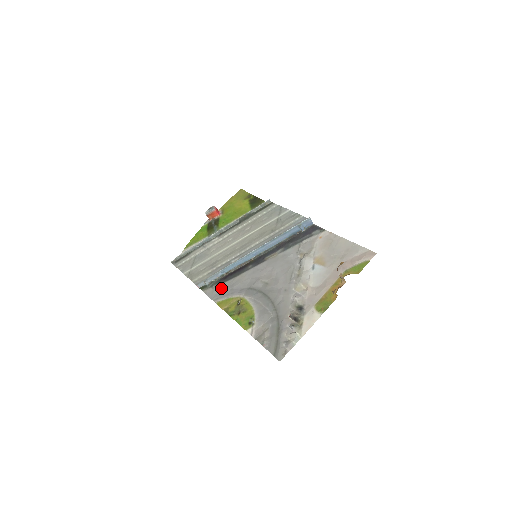
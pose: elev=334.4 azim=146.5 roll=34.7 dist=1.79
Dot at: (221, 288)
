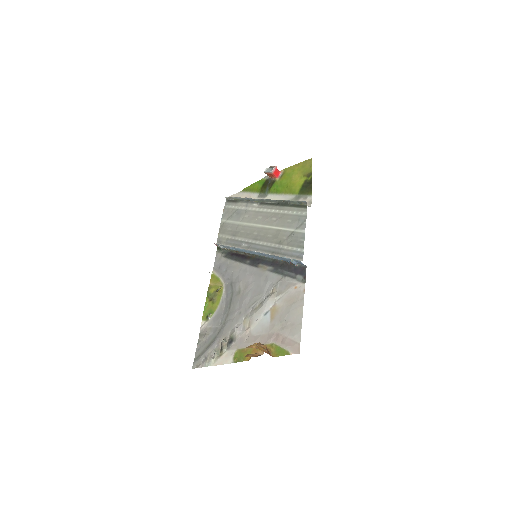
Dot at: (224, 262)
